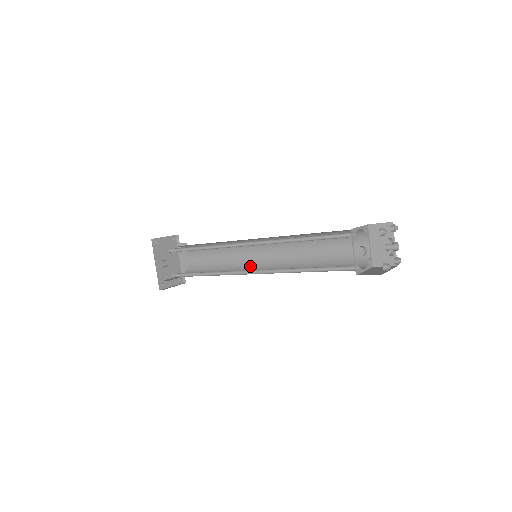
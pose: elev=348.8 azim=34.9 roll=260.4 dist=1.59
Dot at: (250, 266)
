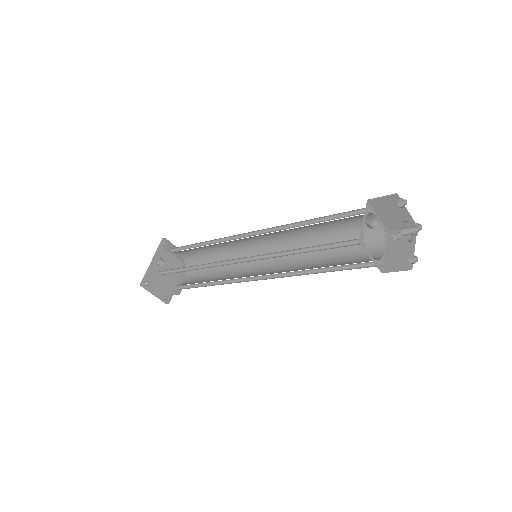
Dot at: (245, 276)
